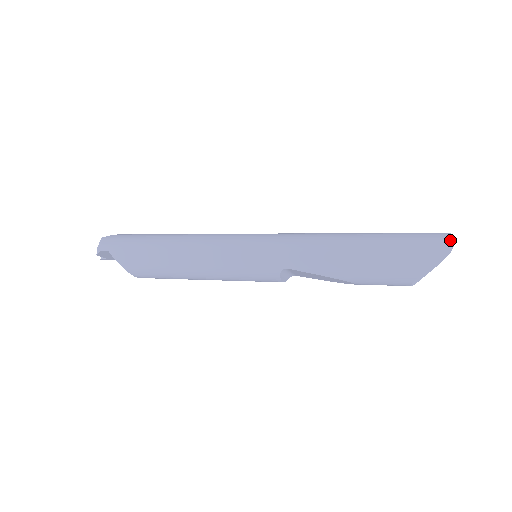
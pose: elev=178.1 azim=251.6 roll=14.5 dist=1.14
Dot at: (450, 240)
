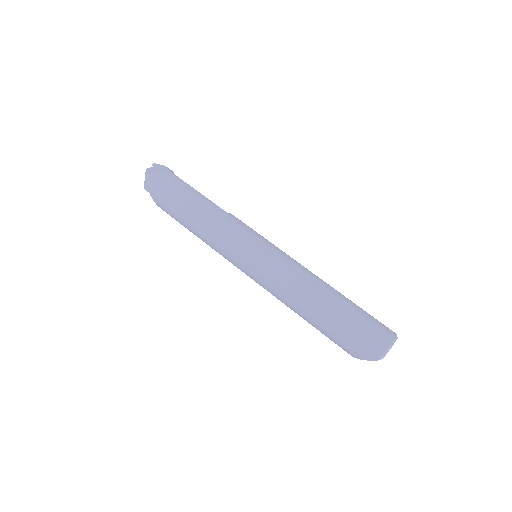
Dot at: (380, 356)
